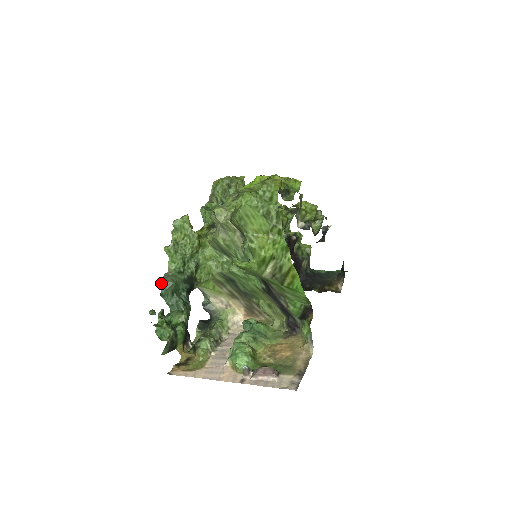
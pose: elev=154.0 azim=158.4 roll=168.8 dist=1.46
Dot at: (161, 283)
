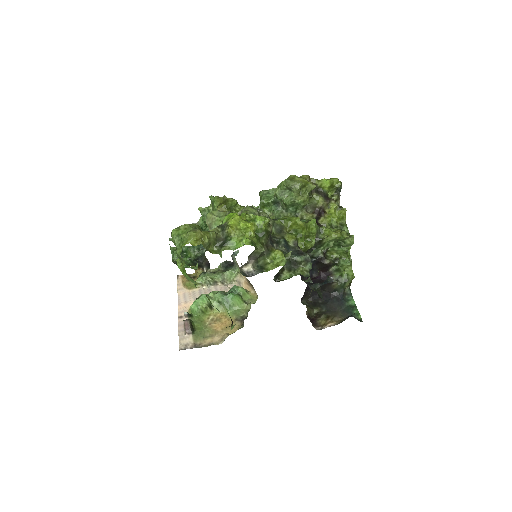
Dot at: occluded
